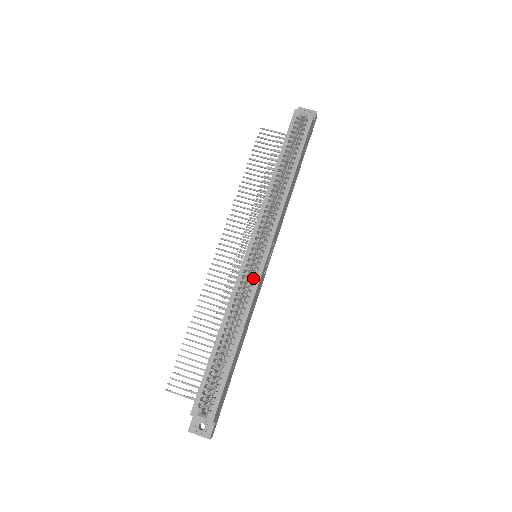
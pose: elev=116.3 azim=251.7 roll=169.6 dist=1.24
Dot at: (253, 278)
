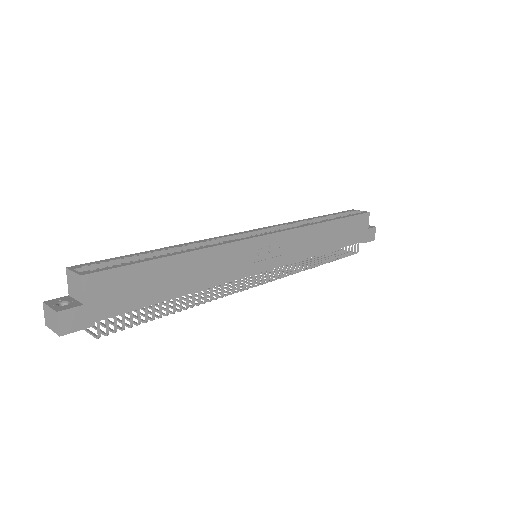
Dot at: (239, 239)
